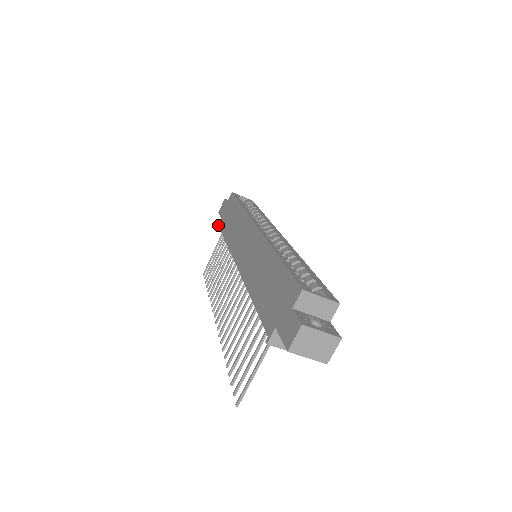
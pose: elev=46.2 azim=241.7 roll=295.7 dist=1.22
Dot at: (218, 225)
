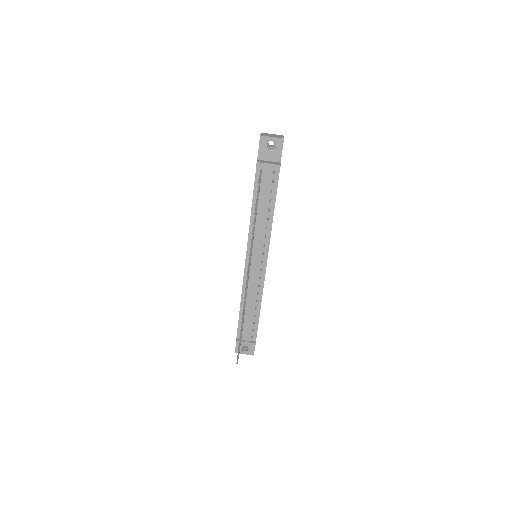
Dot at: (236, 340)
